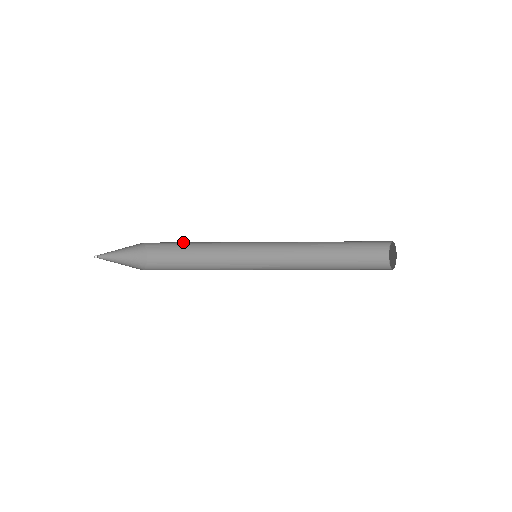
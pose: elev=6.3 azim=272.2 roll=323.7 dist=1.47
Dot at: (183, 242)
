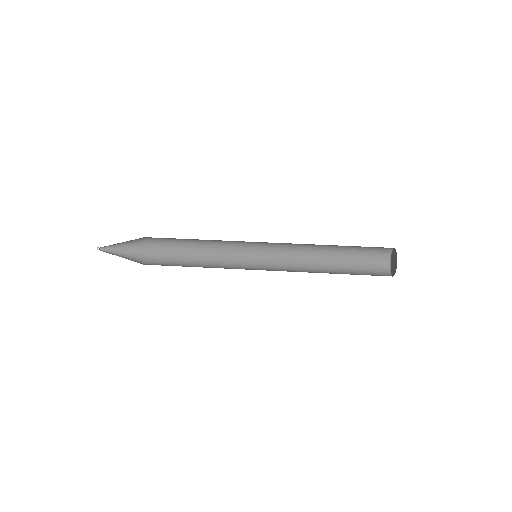
Dot at: occluded
